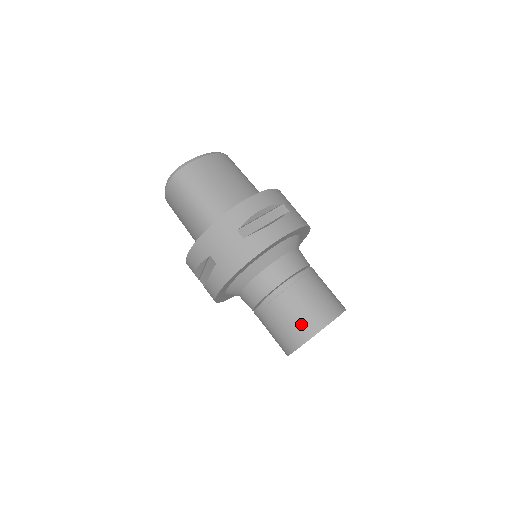
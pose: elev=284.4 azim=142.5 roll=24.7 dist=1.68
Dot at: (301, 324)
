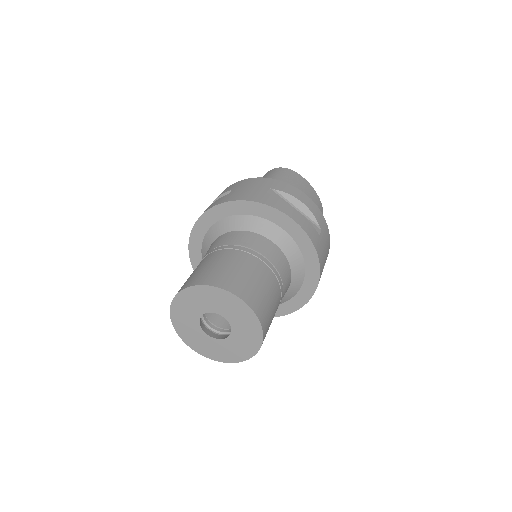
Dot at: (218, 273)
